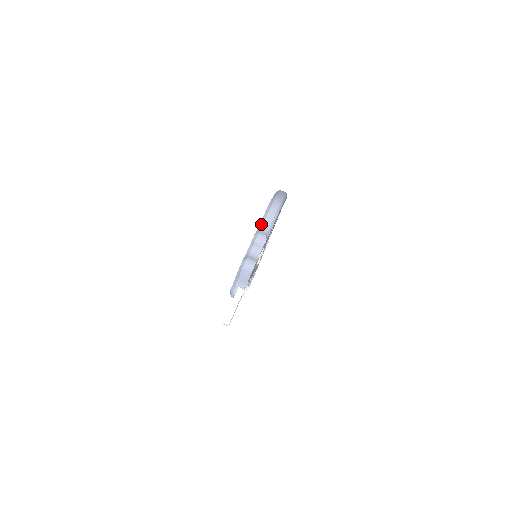
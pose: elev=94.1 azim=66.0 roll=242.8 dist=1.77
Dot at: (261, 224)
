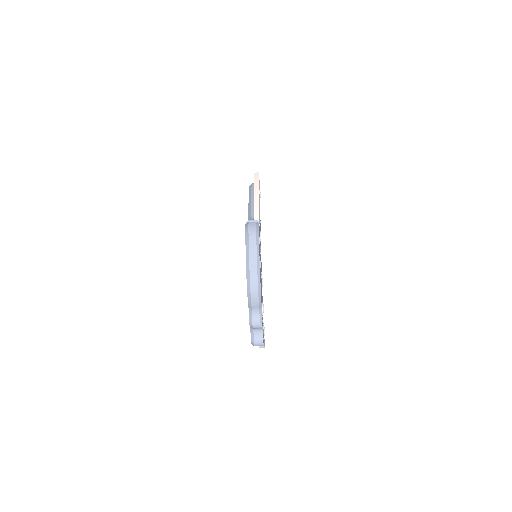
Dot at: (250, 309)
